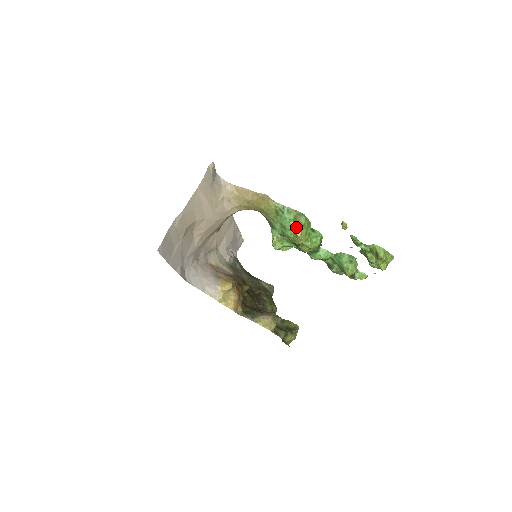
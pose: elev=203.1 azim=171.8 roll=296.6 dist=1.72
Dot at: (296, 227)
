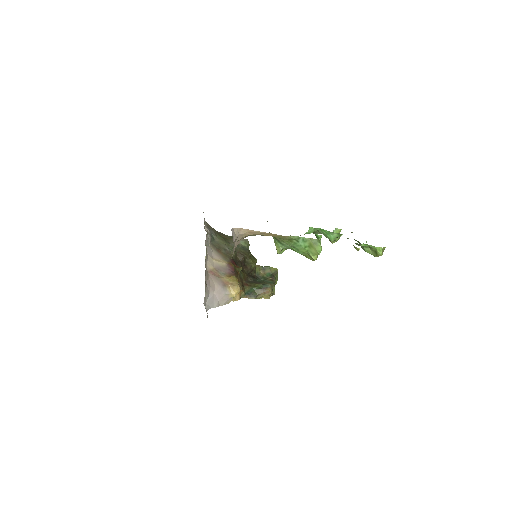
Dot at: (313, 253)
